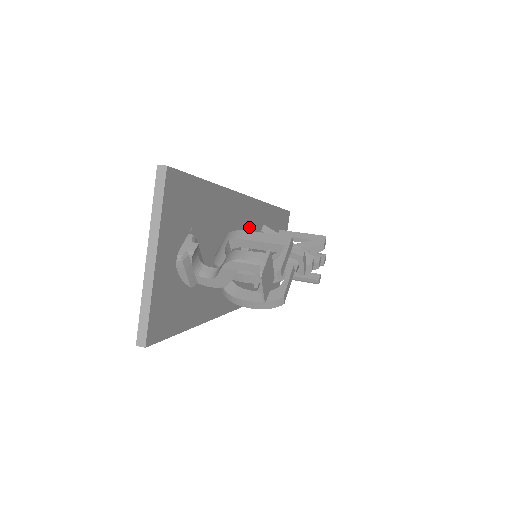
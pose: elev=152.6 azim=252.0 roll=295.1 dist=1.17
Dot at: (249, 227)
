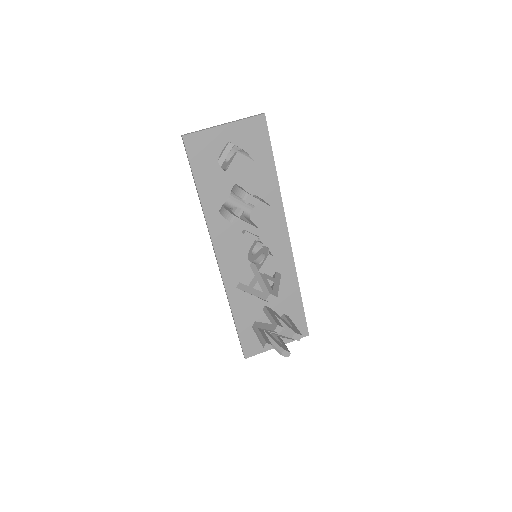
Dot at: (271, 245)
